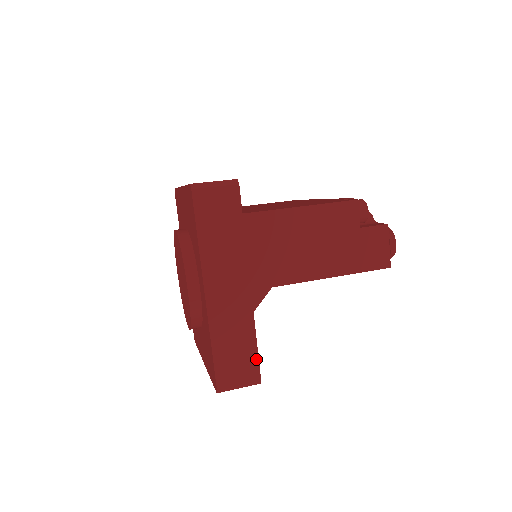
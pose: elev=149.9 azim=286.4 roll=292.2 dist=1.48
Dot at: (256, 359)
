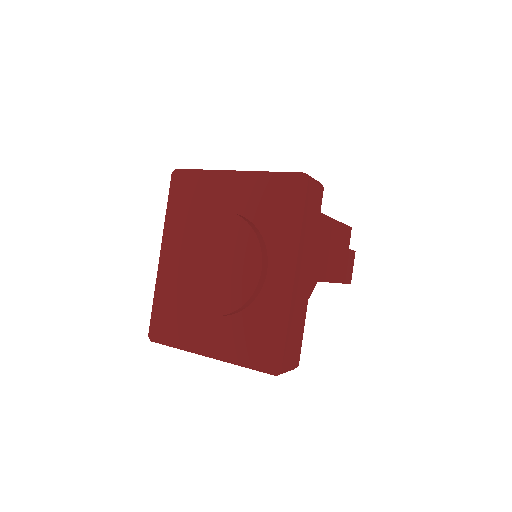
Dot at: (301, 344)
